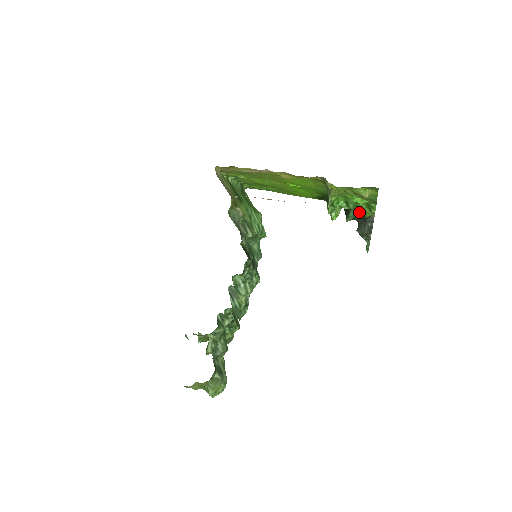
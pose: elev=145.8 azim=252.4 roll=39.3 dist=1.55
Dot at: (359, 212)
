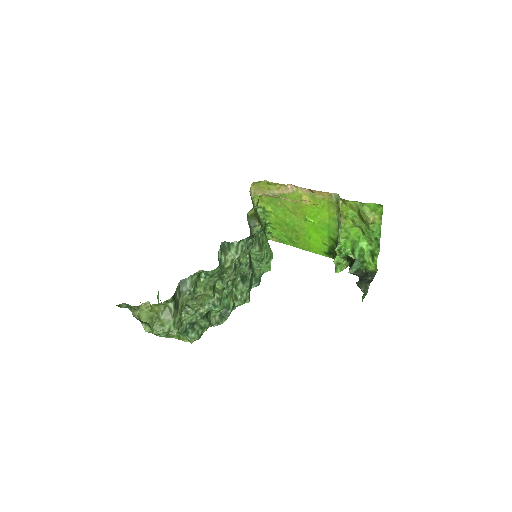
Dot at: (363, 264)
